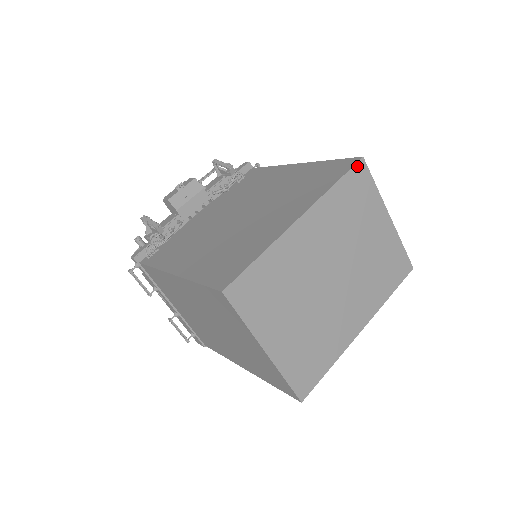
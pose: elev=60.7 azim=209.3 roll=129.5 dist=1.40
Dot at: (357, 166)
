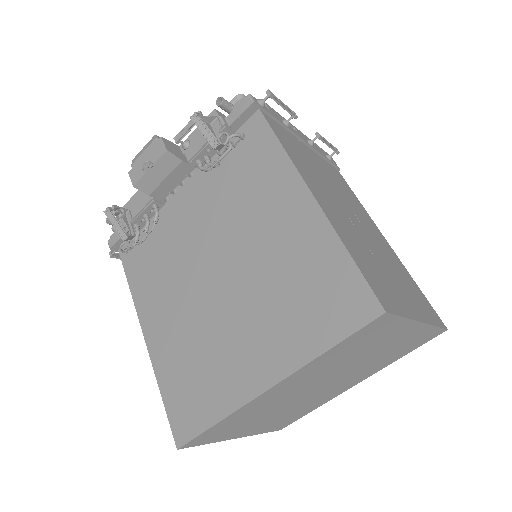
Dot at: (372, 323)
